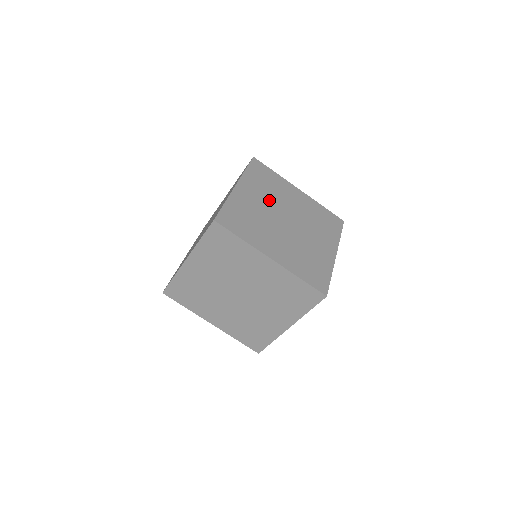
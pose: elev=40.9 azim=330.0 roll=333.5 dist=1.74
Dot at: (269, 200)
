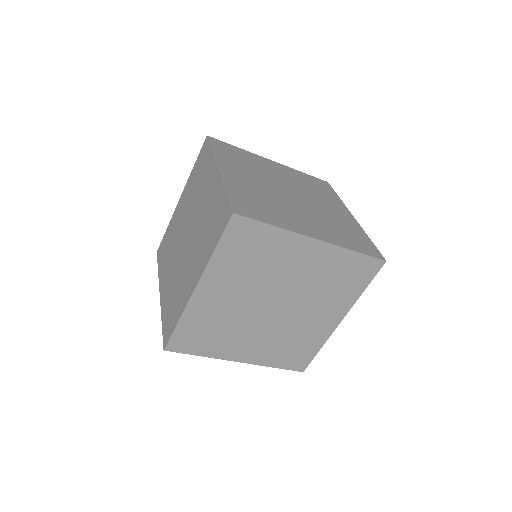
Dot at: (294, 183)
